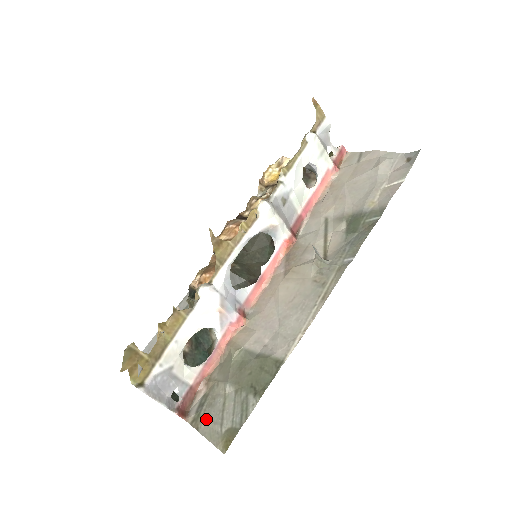
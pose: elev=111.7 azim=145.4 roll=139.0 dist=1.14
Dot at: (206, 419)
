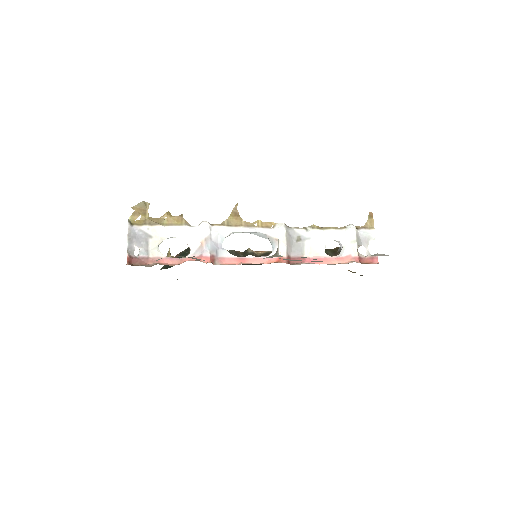
Dot at: occluded
